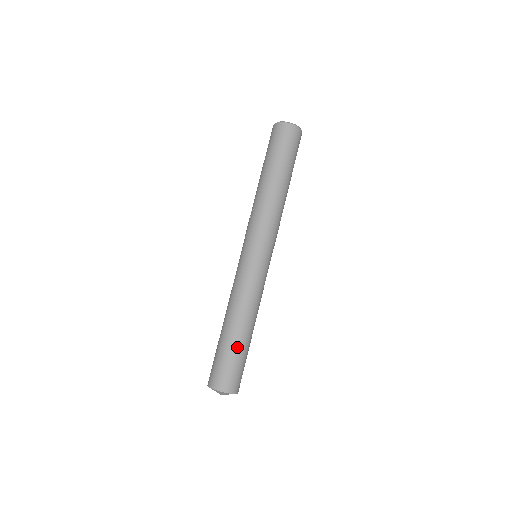
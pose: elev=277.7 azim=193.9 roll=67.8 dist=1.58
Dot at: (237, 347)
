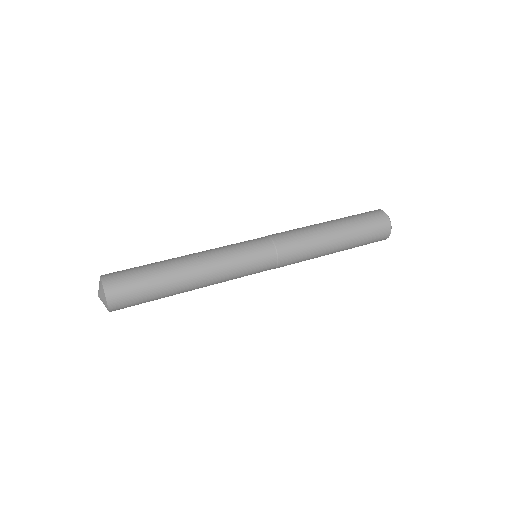
Dot at: (157, 273)
